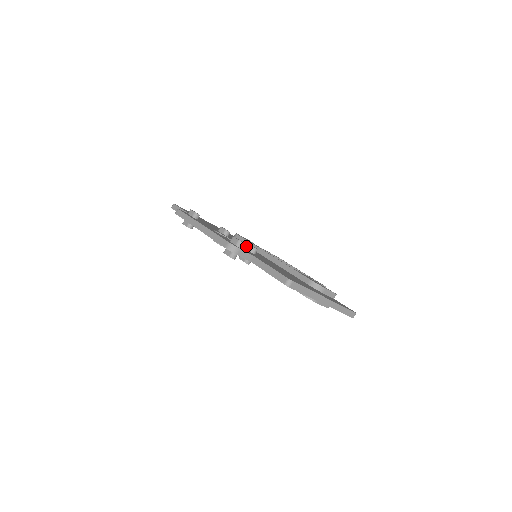
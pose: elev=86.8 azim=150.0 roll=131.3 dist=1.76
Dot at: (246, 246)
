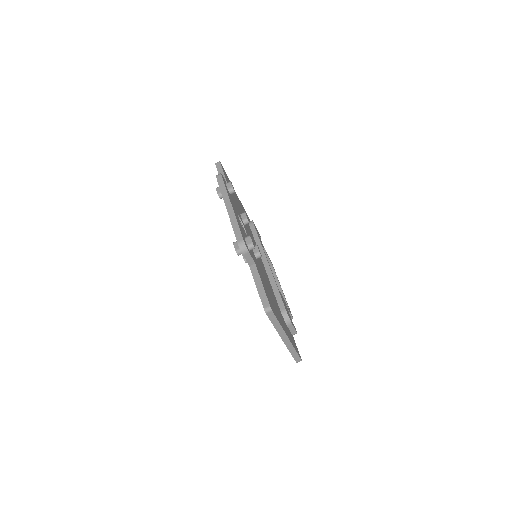
Dot at: occluded
